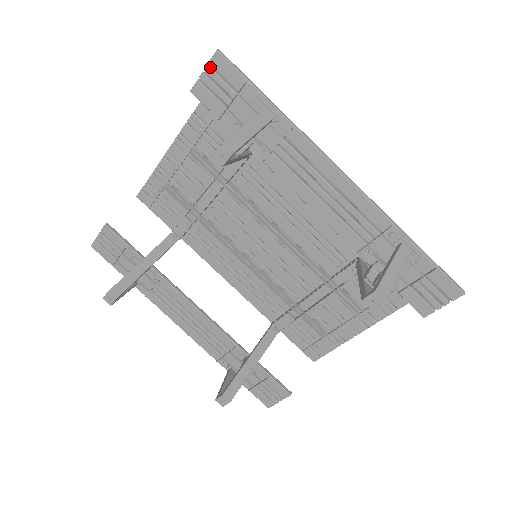
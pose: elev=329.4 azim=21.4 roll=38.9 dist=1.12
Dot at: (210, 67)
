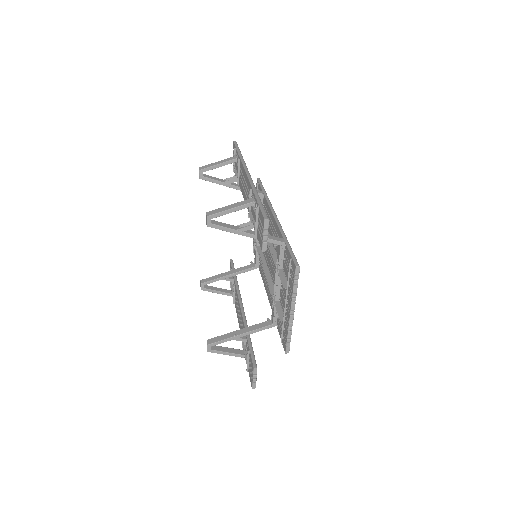
Dot at: occluded
